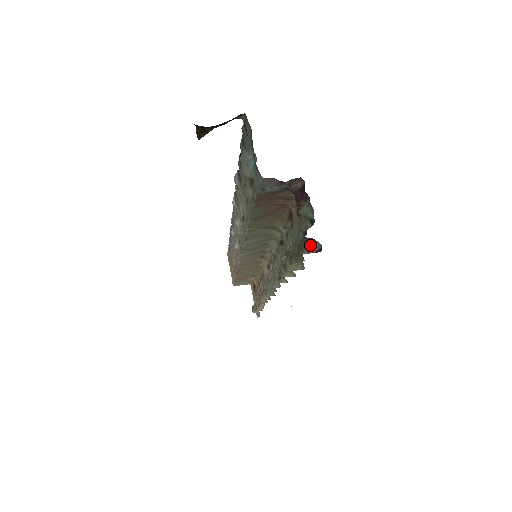
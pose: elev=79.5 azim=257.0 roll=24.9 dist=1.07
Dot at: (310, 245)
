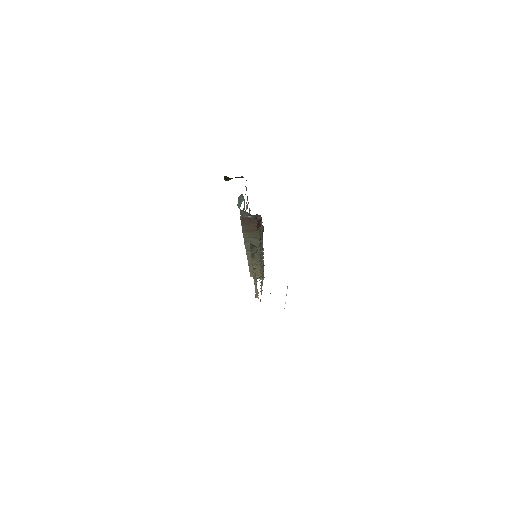
Dot at: (254, 249)
